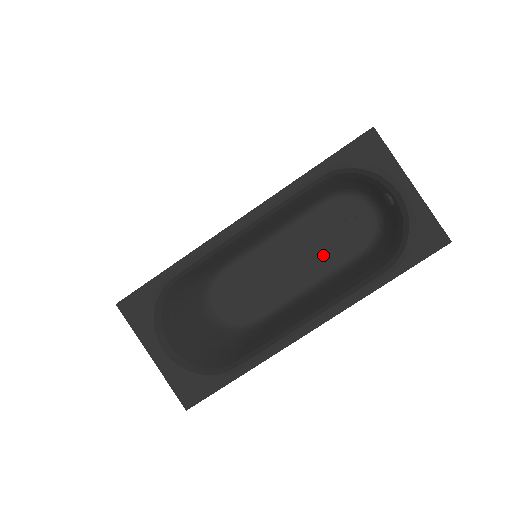
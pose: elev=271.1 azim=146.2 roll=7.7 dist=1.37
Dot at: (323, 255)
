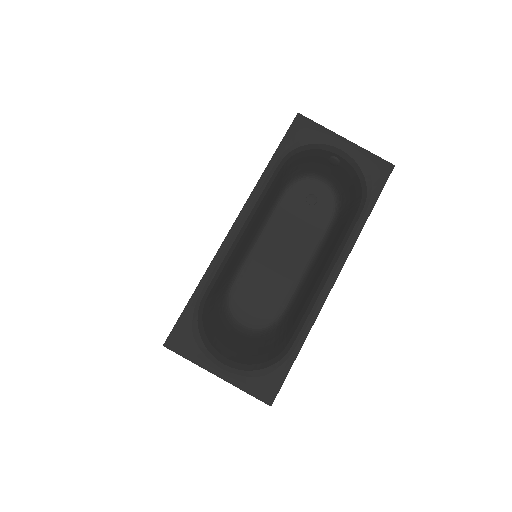
Dot at: (304, 235)
